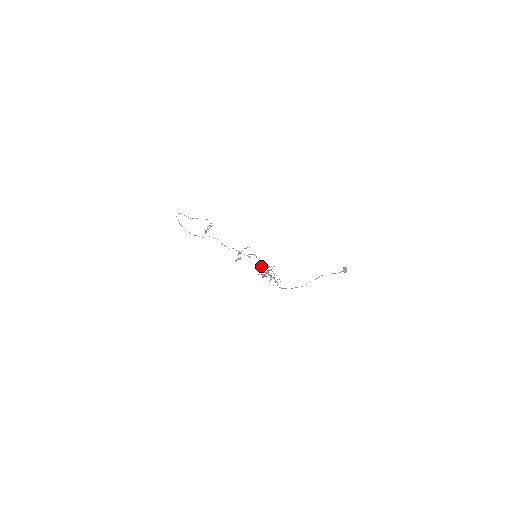
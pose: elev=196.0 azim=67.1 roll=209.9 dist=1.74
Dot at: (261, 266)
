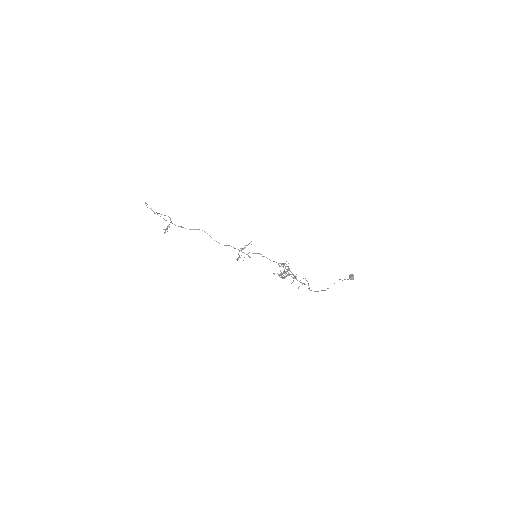
Dot at: occluded
